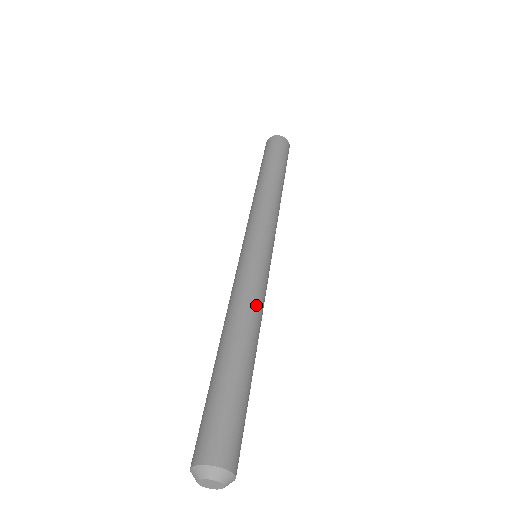
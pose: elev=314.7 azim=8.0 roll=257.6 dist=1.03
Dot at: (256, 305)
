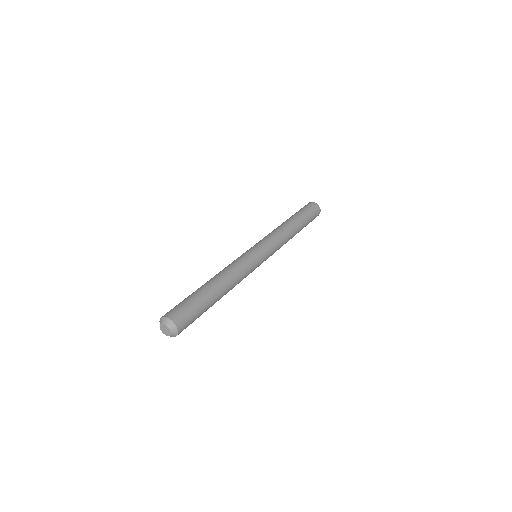
Dot at: (239, 279)
